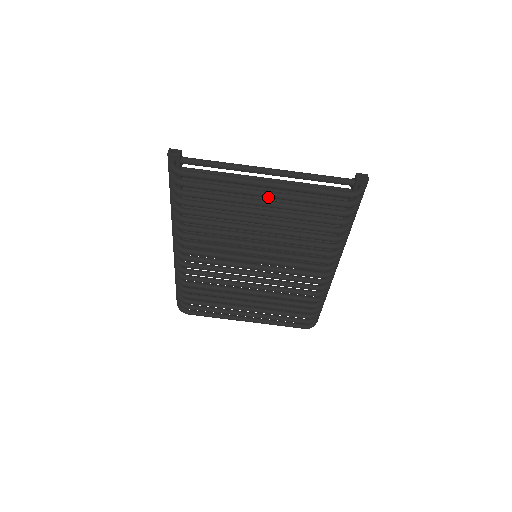
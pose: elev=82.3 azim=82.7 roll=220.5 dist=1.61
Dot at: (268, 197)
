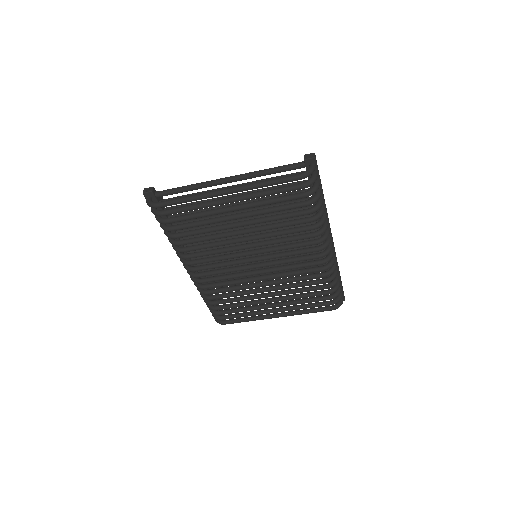
Dot at: (233, 202)
